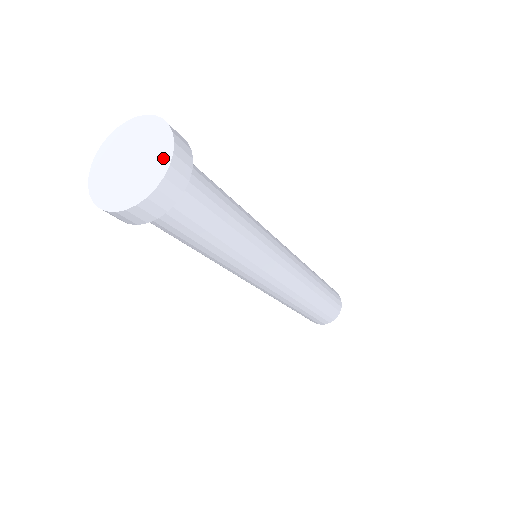
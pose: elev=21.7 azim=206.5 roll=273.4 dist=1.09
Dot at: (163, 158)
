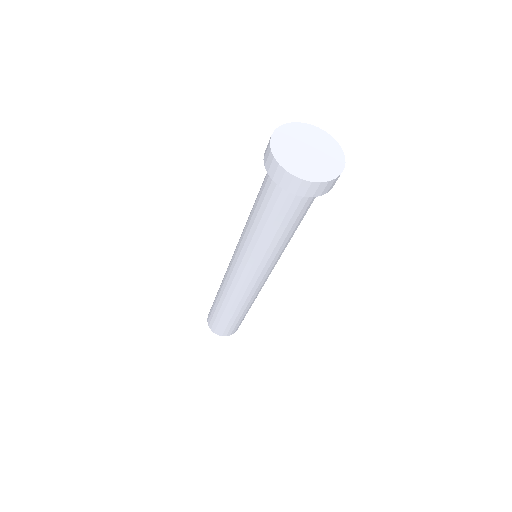
Dot at: (329, 141)
